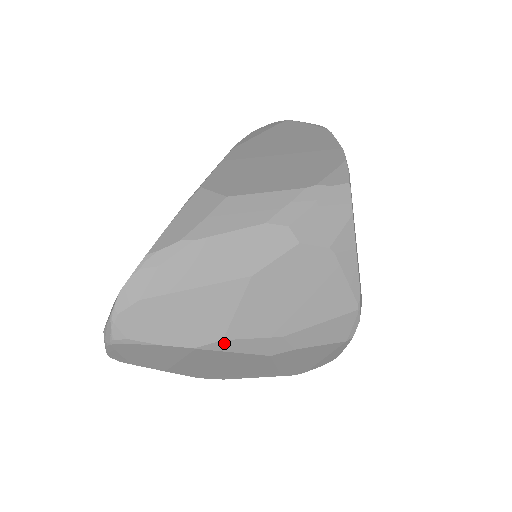
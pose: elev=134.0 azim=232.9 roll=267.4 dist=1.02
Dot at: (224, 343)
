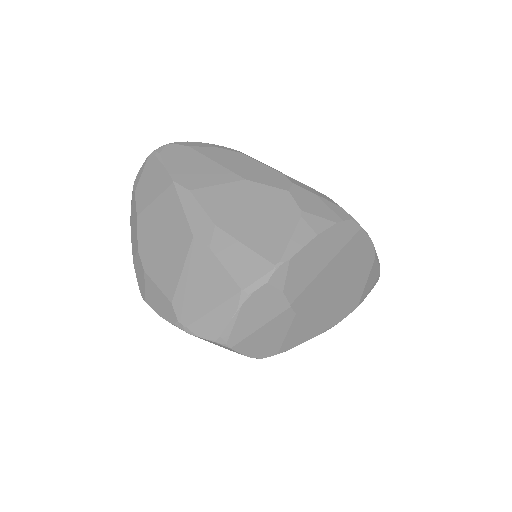
Dot at: (187, 194)
